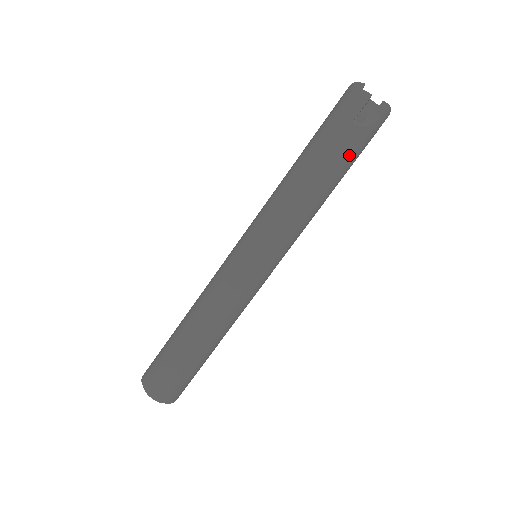
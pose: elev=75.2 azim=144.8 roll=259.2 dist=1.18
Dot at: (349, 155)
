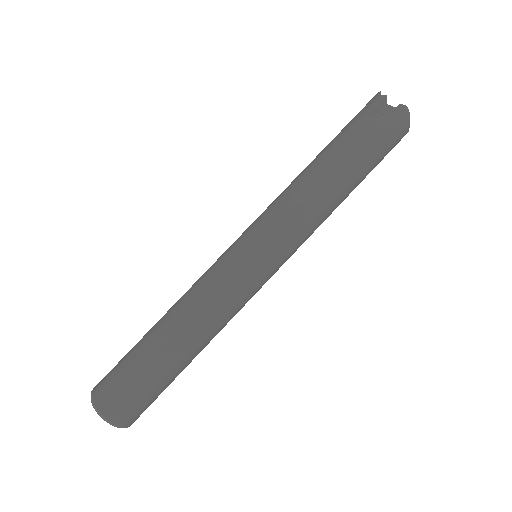
Dot at: (362, 147)
